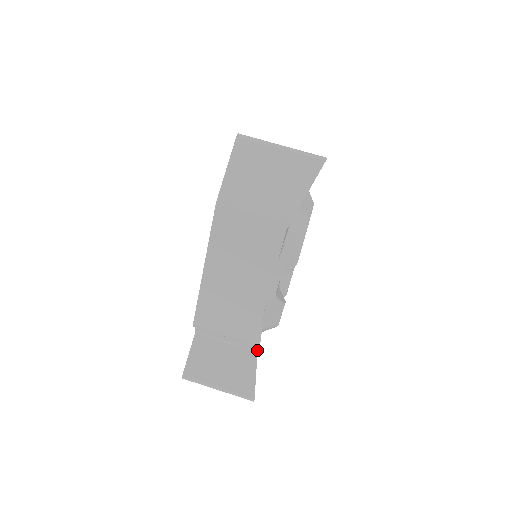
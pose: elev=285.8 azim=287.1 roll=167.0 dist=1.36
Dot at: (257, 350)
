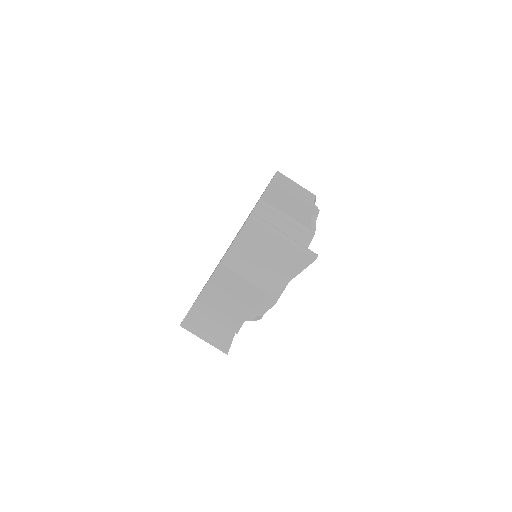
Dot at: occluded
